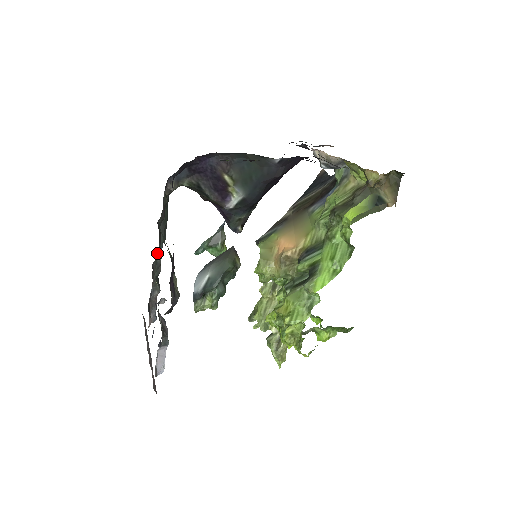
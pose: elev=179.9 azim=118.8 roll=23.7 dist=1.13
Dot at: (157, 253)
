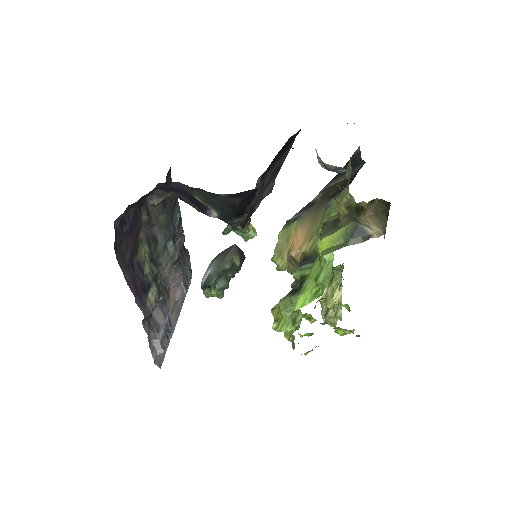
Dot at: (168, 246)
